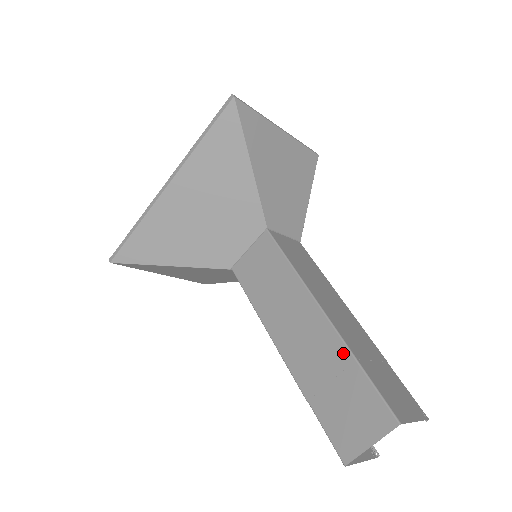
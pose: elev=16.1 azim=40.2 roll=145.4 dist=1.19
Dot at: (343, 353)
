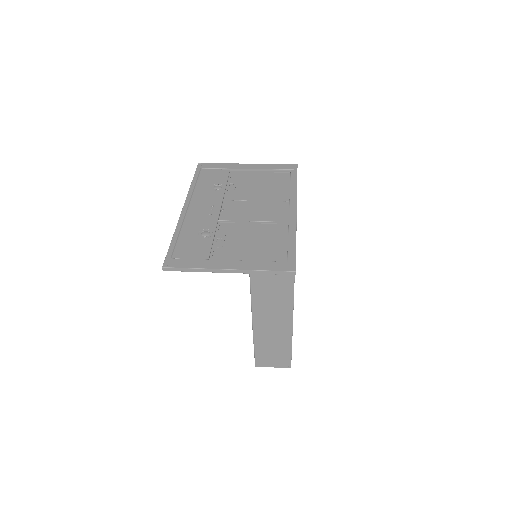
Dot at: occluded
